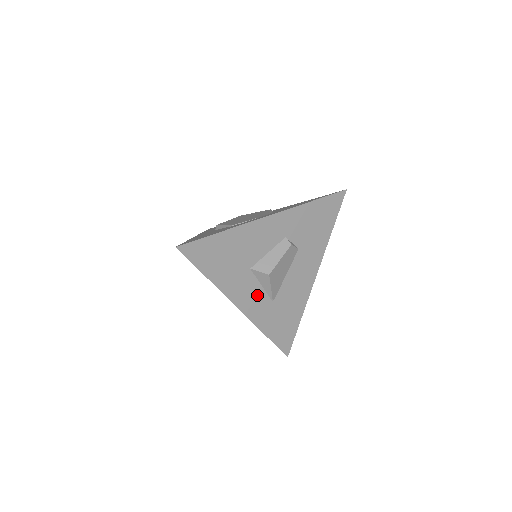
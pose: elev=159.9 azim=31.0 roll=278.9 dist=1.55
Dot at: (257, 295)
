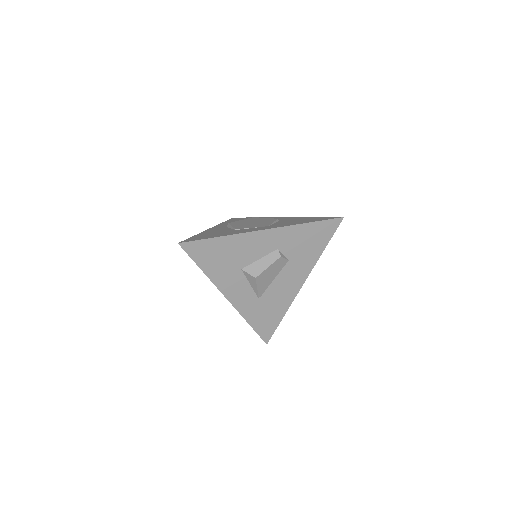
Dot at: (245, 291)
